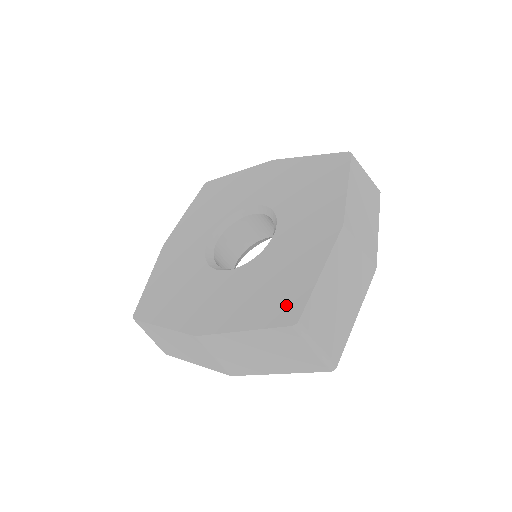
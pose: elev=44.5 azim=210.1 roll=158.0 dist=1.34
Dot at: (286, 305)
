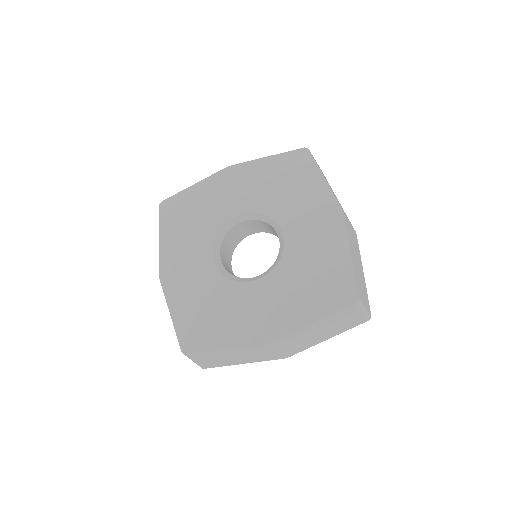
Dot at: (339, 289)
